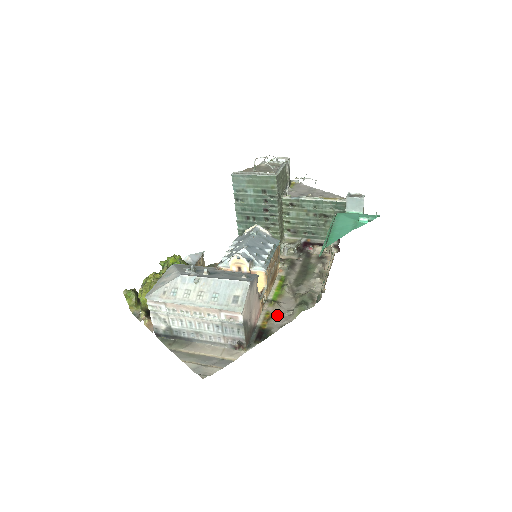
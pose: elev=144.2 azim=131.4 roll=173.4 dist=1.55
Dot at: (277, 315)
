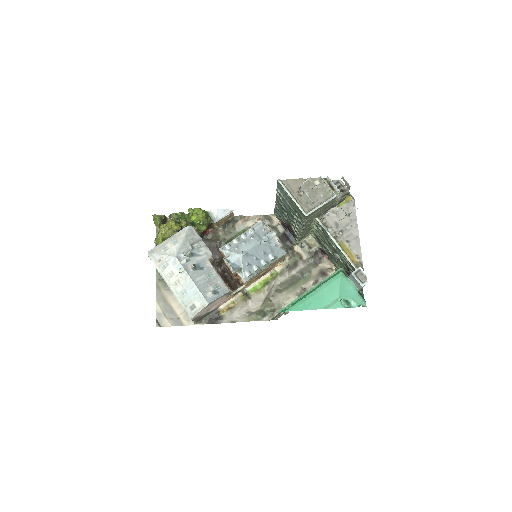
Dot at: (237, 310)
